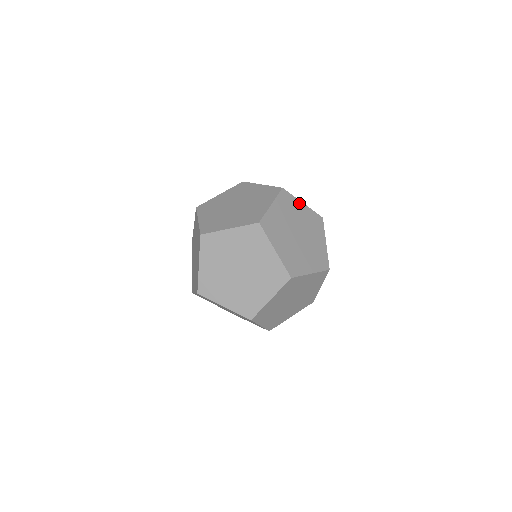
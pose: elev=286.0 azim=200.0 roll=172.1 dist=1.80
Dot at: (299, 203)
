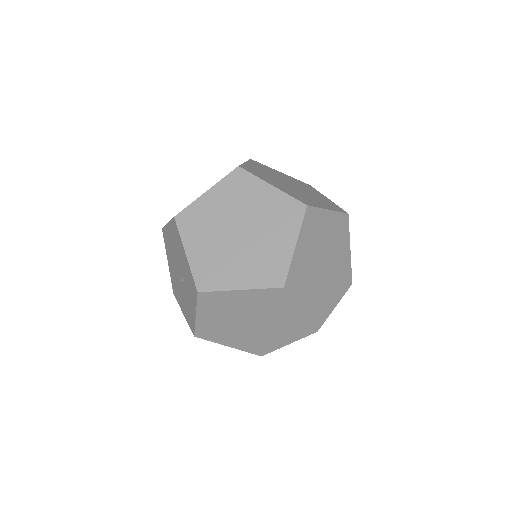
Dot at: (348, 244)
